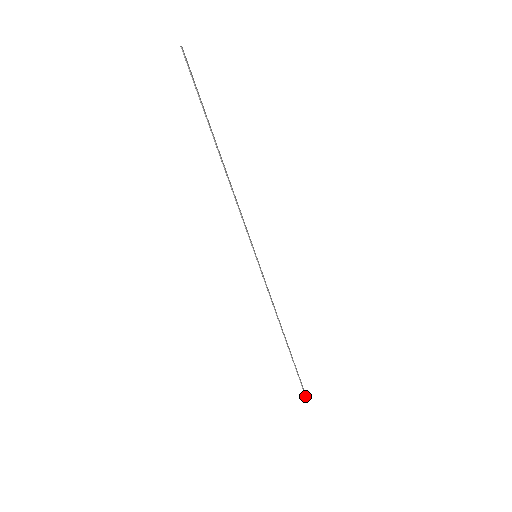
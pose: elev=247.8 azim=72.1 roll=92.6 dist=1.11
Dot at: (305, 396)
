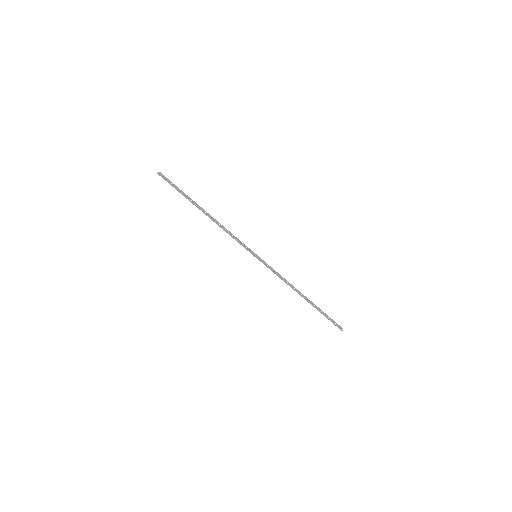
Dot at: (338, 327)
